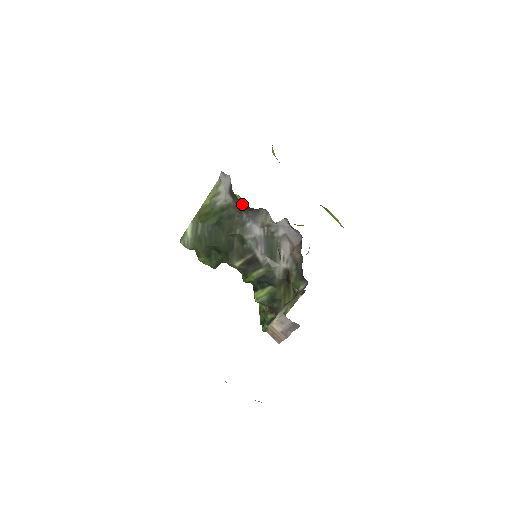
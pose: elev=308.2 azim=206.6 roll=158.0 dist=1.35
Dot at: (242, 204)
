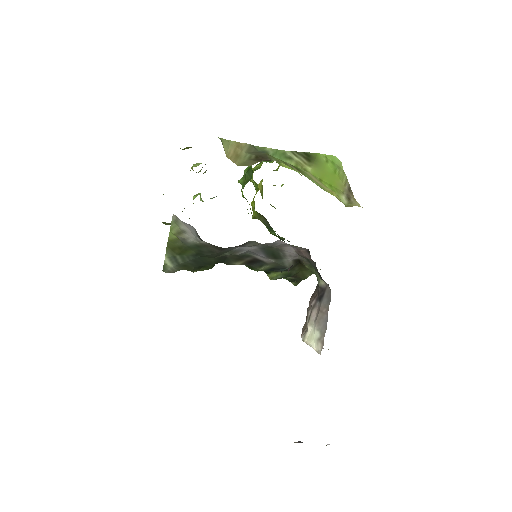
Dot at: occluded
